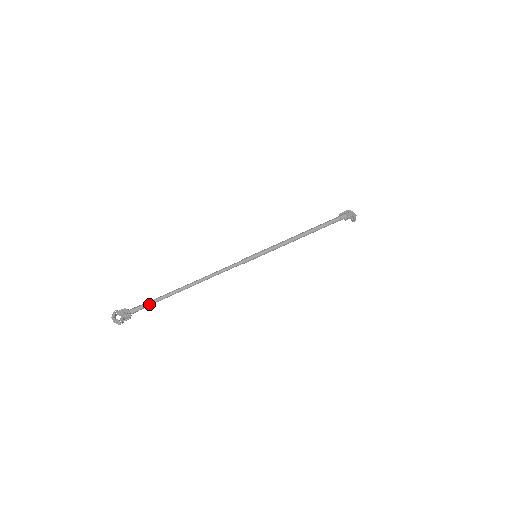
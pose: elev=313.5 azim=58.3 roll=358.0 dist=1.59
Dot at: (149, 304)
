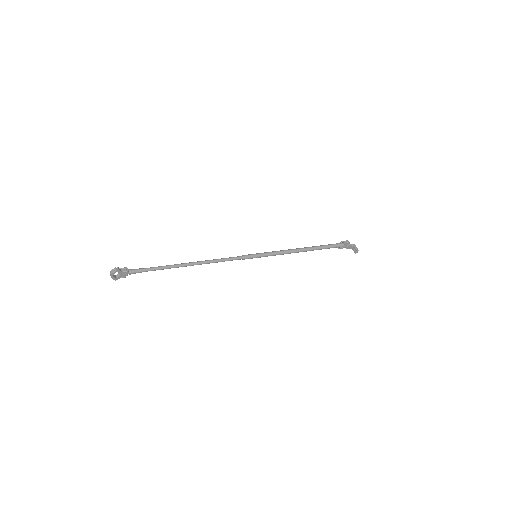
Dot at: (148, 268)
